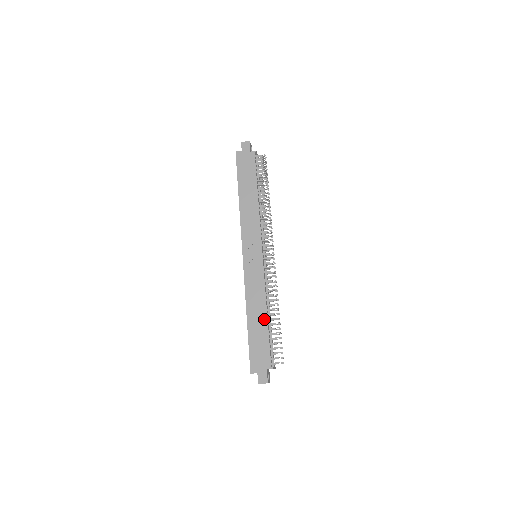
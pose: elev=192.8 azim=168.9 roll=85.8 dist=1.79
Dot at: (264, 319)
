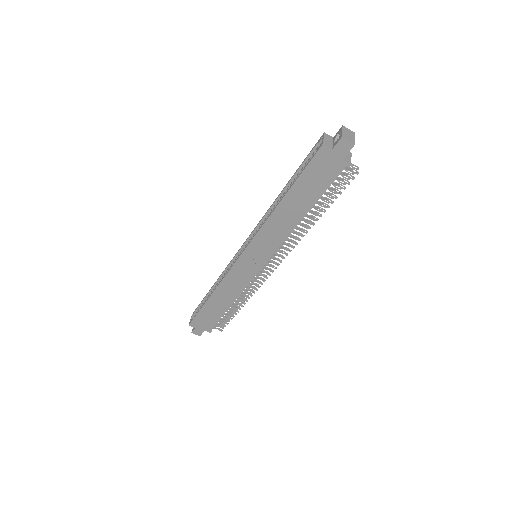
Dot at: (226, 306)
